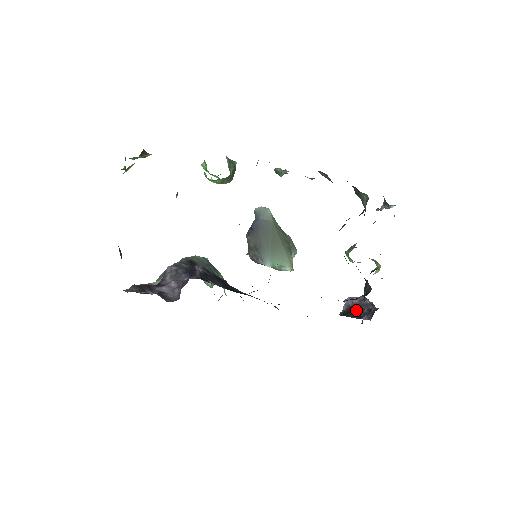
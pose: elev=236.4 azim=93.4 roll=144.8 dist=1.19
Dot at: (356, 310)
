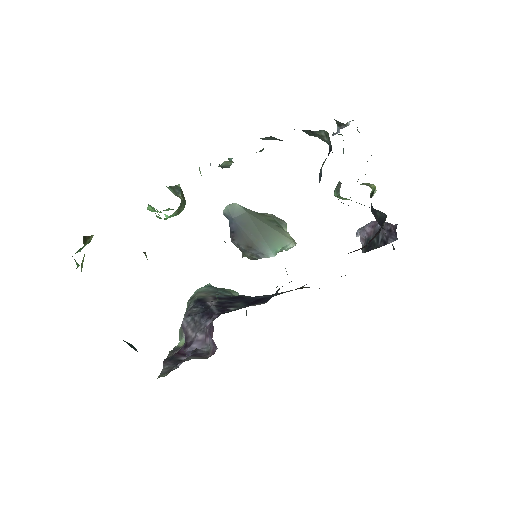
Dot at: (376, 239)
